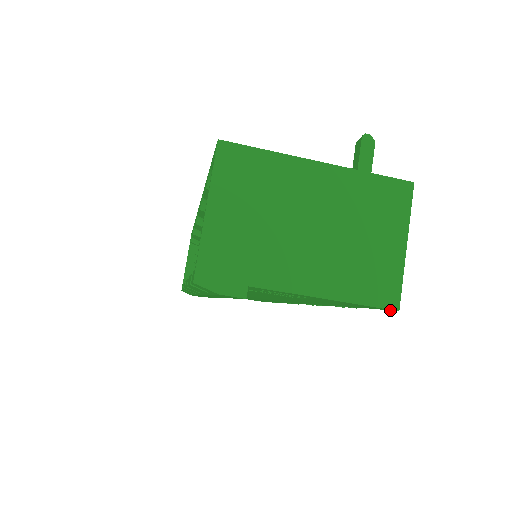
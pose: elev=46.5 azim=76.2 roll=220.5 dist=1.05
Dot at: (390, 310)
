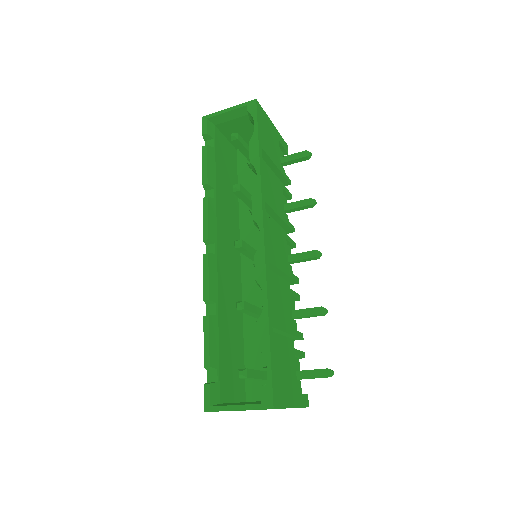
Dot at: occluded
